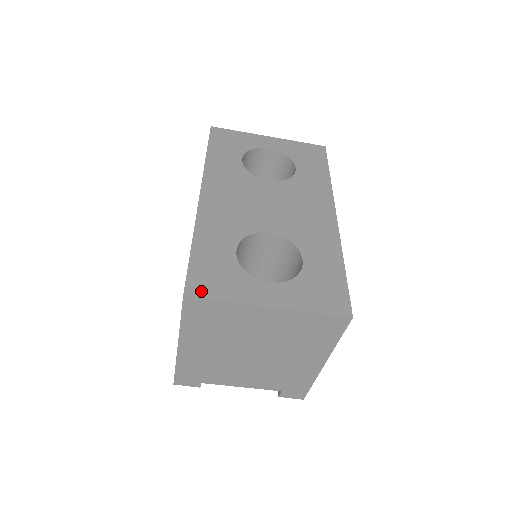
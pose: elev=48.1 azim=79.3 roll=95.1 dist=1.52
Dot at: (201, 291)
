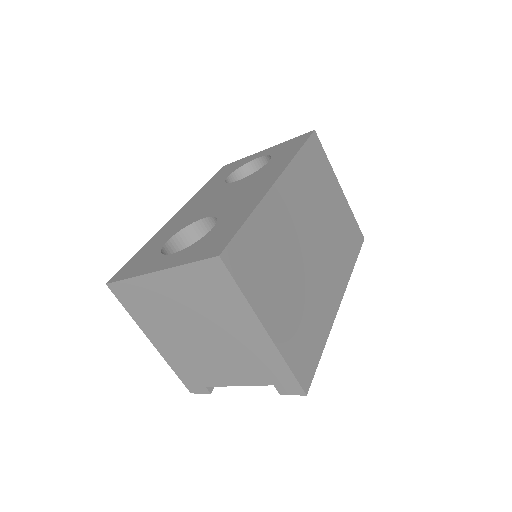
Dot at: (119, 277)
